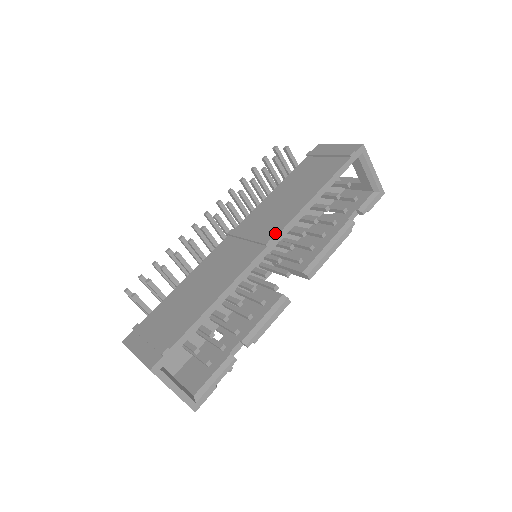
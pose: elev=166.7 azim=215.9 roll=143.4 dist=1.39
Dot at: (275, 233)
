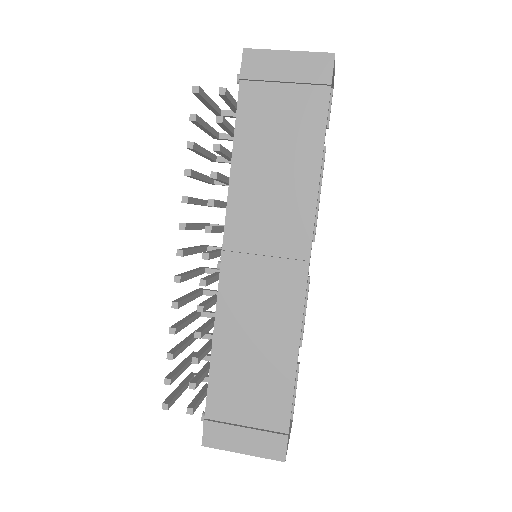
Dot at: (305, 248)
